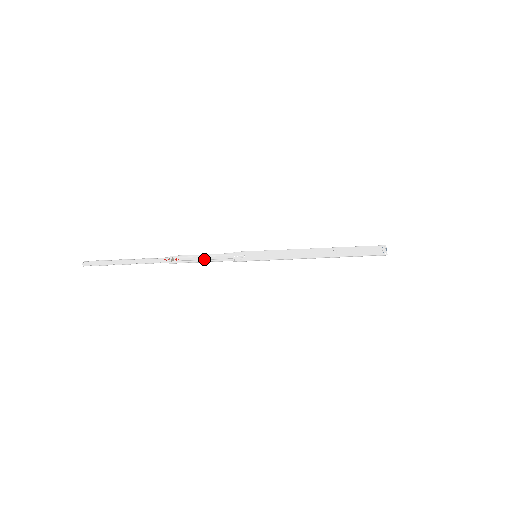
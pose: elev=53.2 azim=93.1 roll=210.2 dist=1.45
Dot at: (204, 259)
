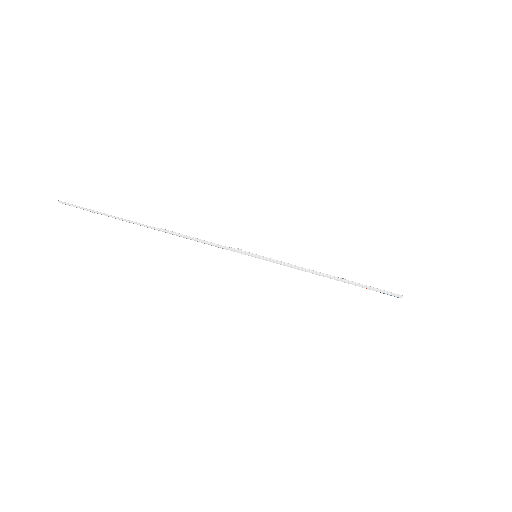
Dot at: (198, 239)
